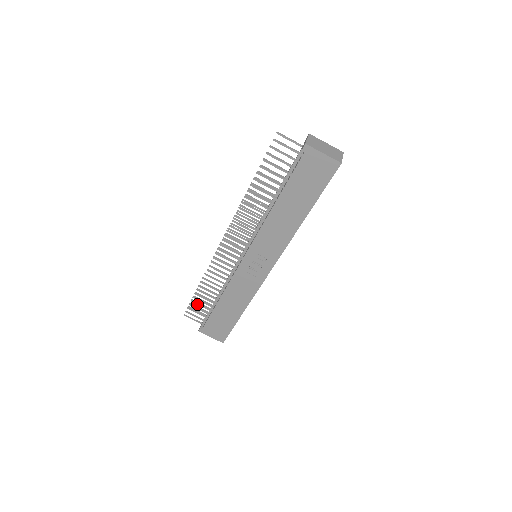
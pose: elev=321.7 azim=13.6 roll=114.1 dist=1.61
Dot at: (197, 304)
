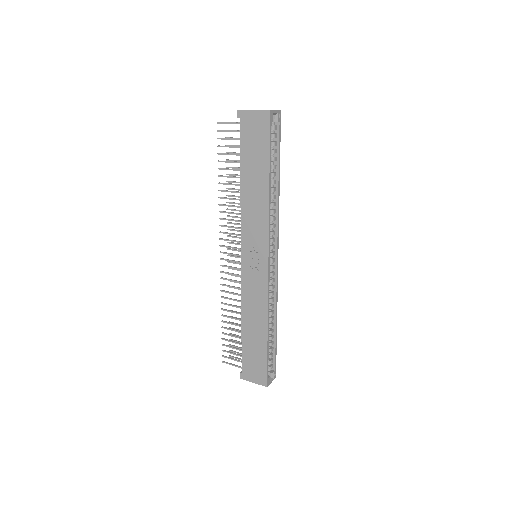
Dot at: (228, 341)
